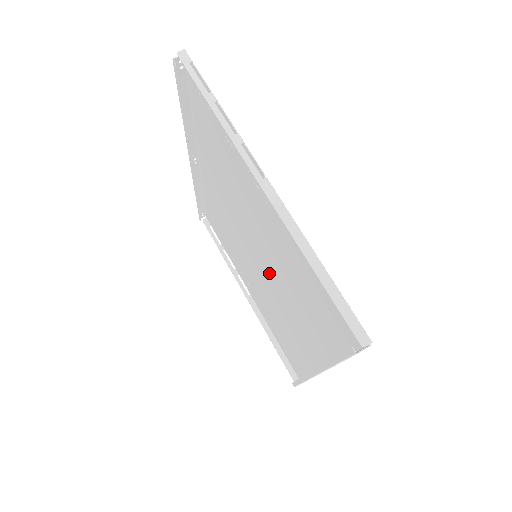
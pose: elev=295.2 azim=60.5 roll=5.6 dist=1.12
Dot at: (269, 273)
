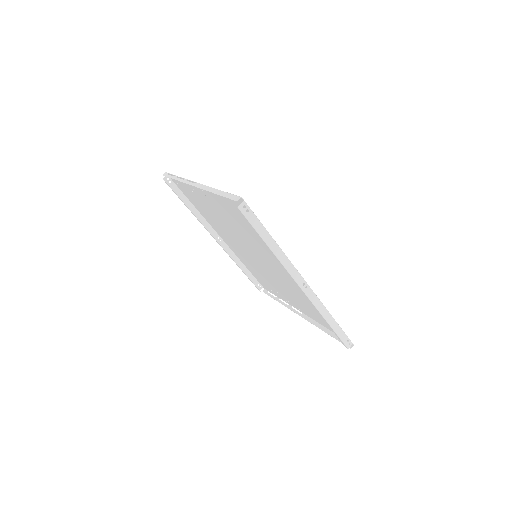
Dot at: (261, 256)
